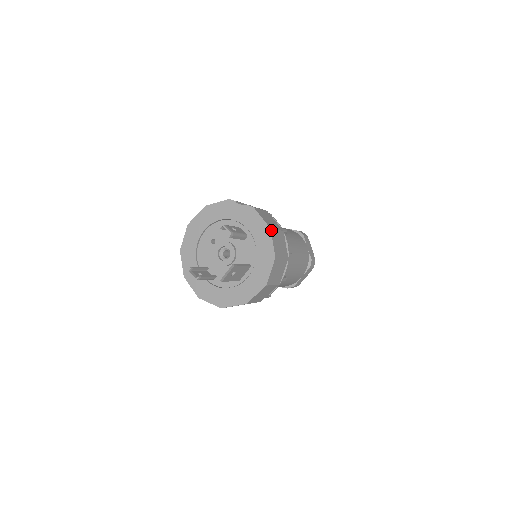
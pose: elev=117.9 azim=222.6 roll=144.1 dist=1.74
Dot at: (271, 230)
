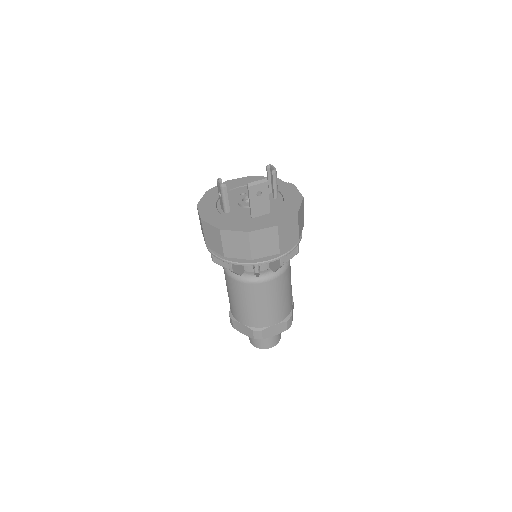
Dot at: (303, 199)
